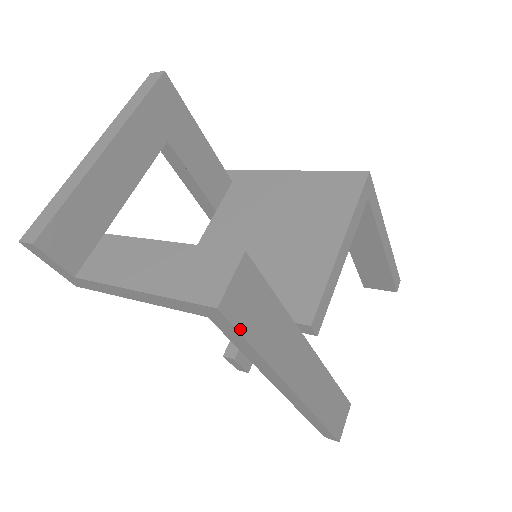
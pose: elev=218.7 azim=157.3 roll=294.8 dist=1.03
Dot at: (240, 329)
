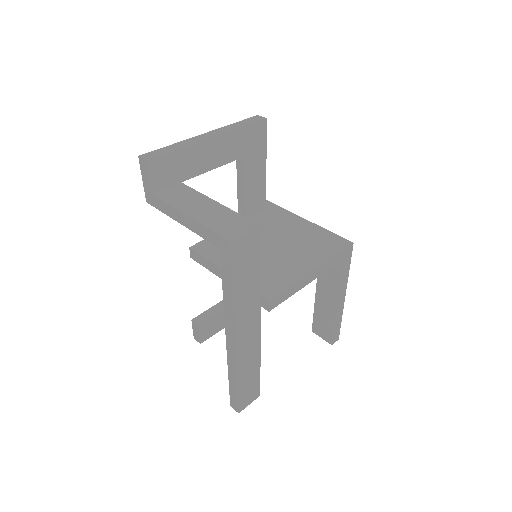
Dot at: (233, 265)
